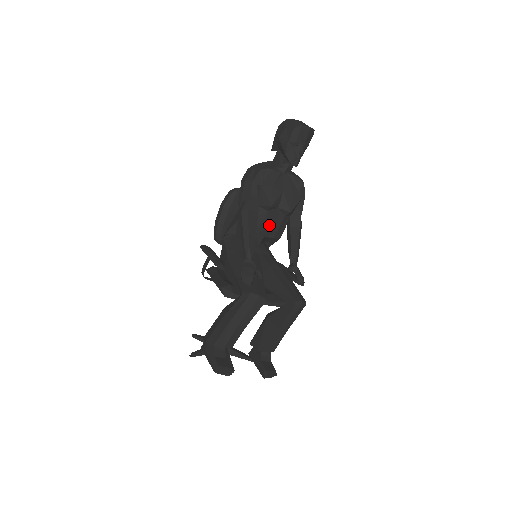
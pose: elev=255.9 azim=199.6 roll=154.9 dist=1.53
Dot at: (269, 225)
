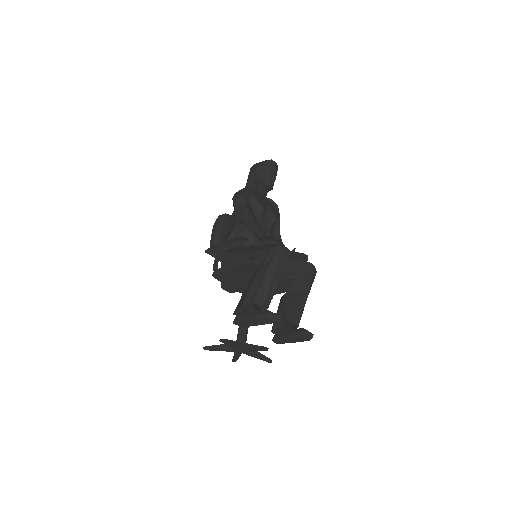
Dot at: (262, 229)
